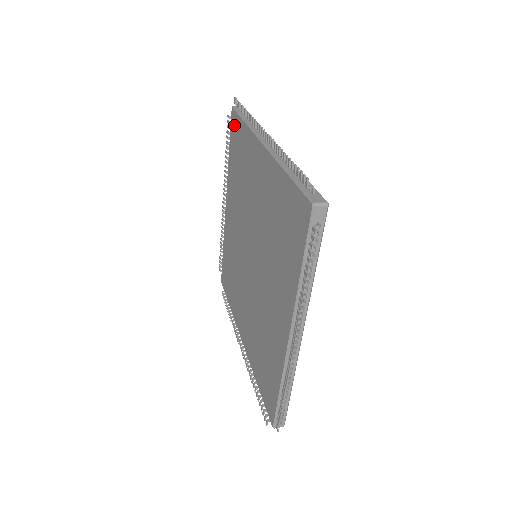
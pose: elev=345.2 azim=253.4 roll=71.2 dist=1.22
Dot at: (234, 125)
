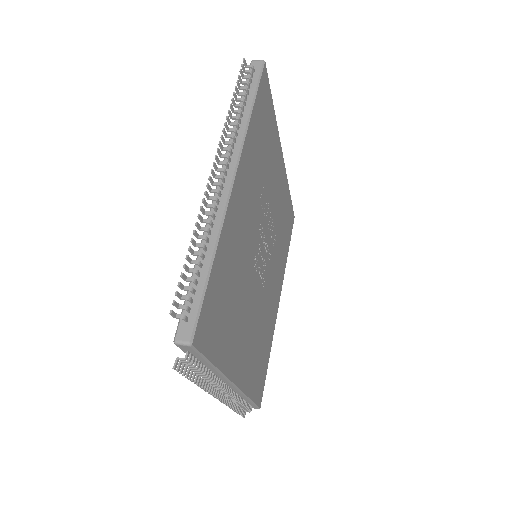
Dot at: occluded
